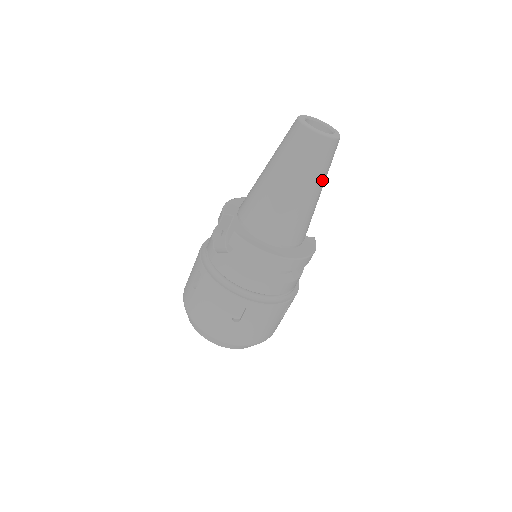
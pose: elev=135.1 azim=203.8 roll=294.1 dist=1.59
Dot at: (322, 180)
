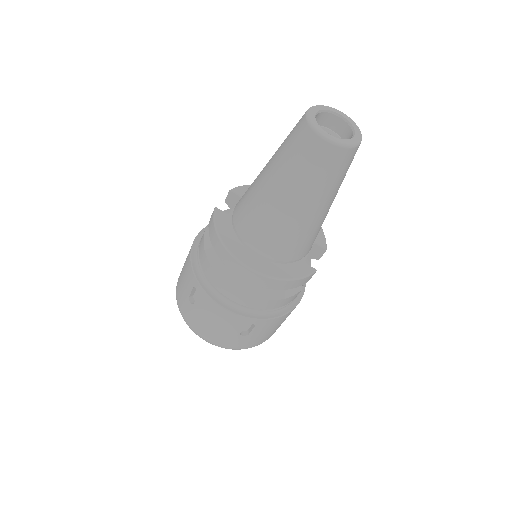
Dot at: (311, 192)
